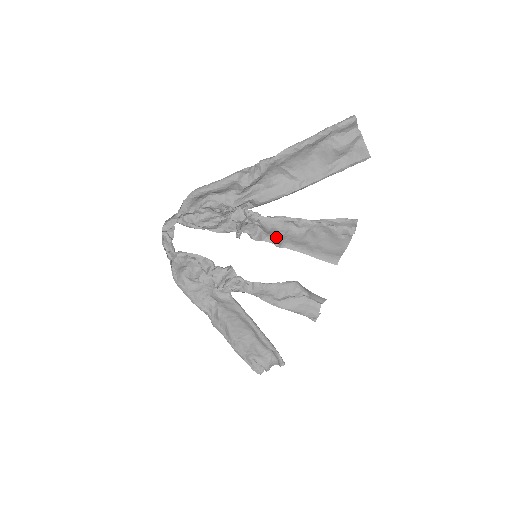
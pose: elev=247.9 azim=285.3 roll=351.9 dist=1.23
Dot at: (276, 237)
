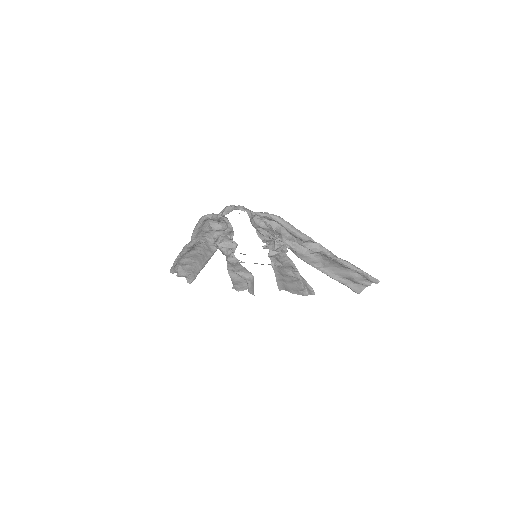
Dot at: (277, 264)
